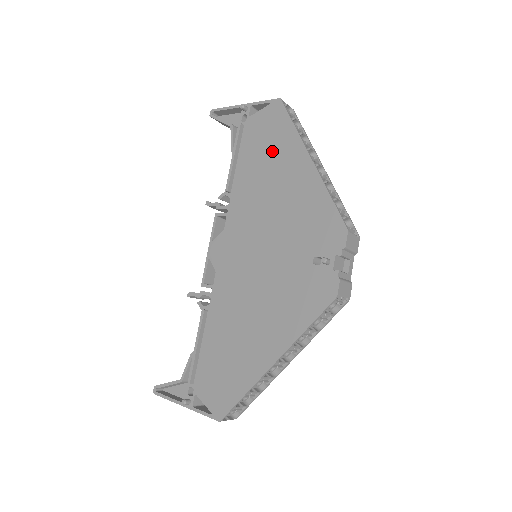
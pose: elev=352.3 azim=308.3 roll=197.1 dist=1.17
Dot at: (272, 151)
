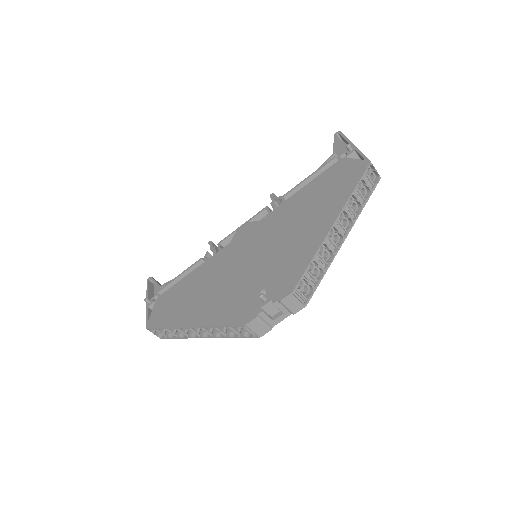
Dot at: (327, 195)
